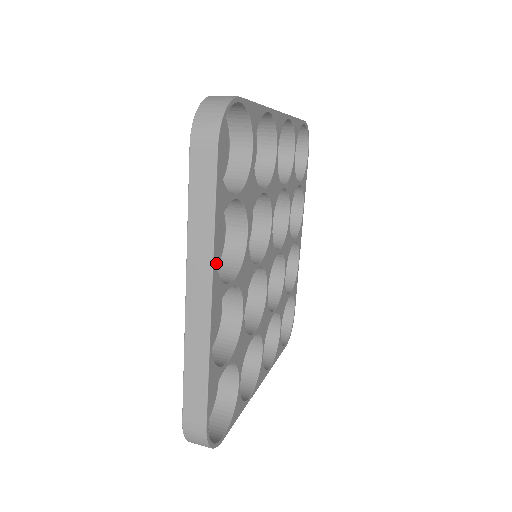
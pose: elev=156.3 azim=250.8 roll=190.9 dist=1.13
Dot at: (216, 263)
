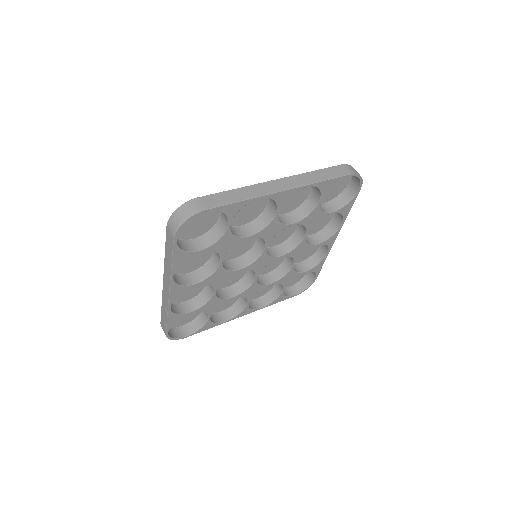
Dot at: (200, 265)
